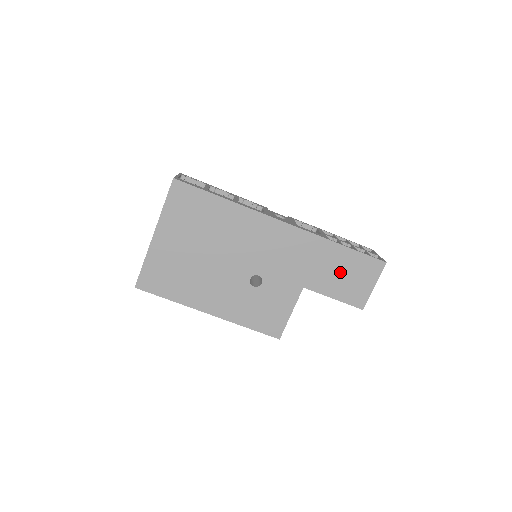
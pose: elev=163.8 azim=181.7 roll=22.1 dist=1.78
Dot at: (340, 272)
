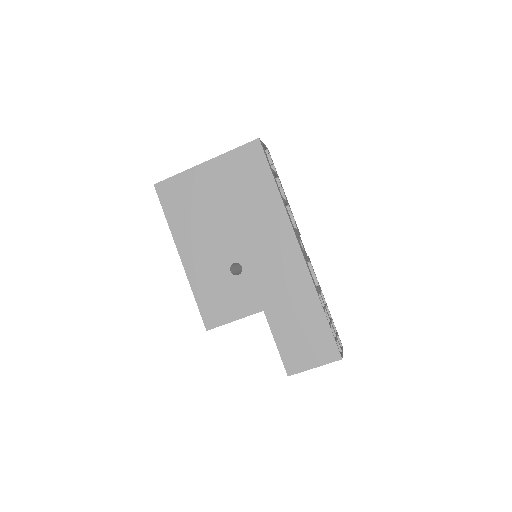
Dot at: (301, 328)
